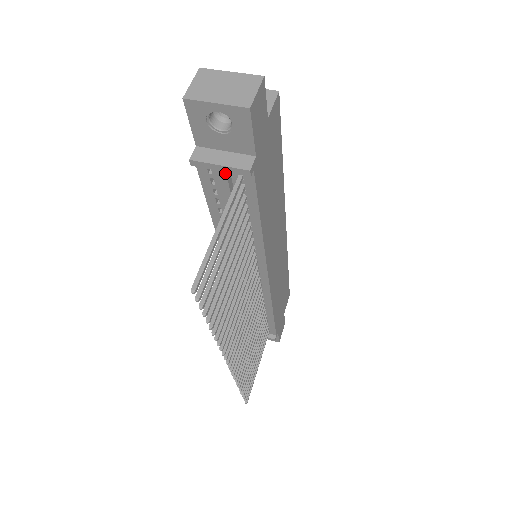
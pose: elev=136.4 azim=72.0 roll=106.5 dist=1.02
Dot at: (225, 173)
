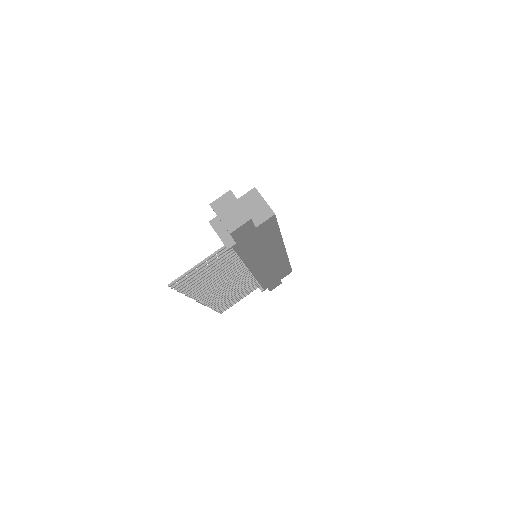
Dot at: (221, 239)
